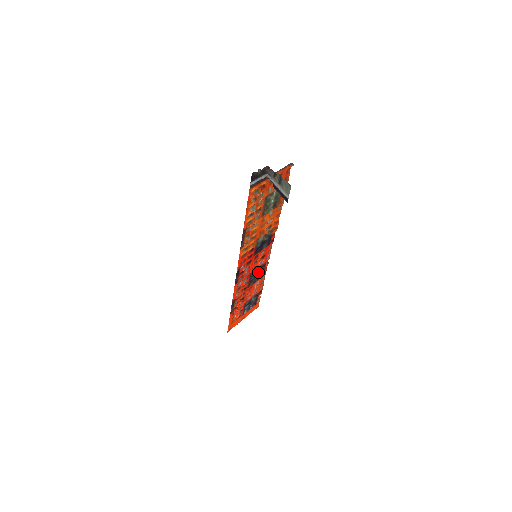
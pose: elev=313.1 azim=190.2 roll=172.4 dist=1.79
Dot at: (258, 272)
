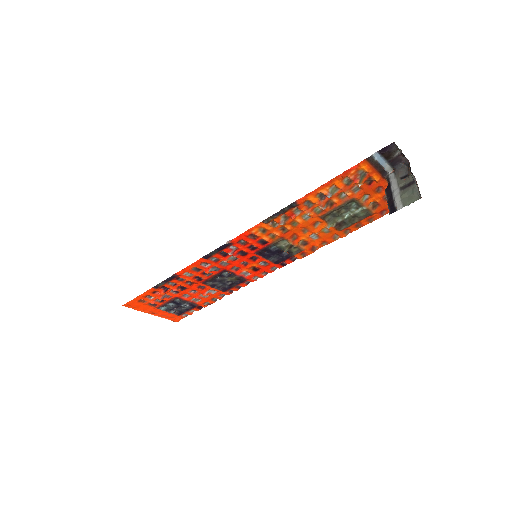
Dot at: (230, 280)
